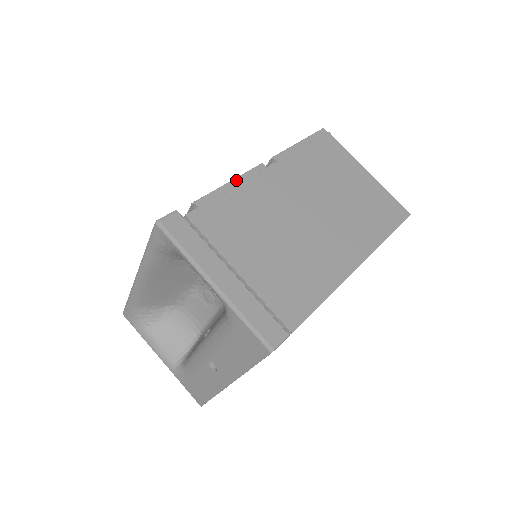
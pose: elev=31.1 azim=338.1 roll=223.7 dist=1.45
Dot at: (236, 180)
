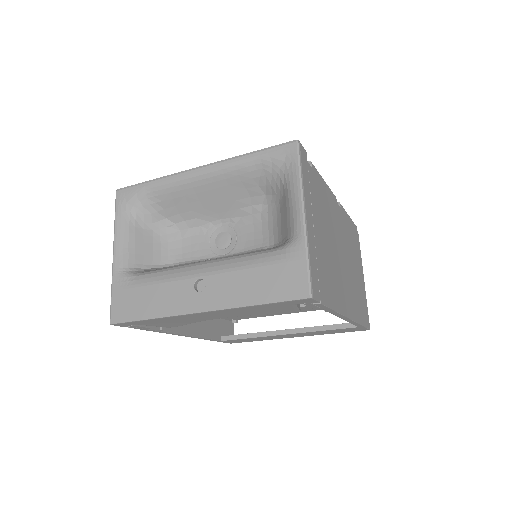
Dot at: (327, 185)
